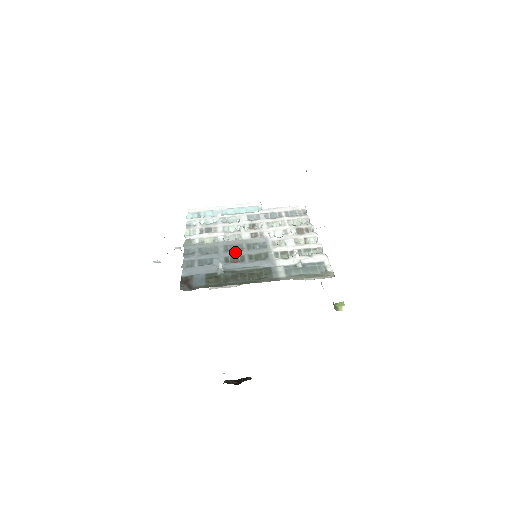
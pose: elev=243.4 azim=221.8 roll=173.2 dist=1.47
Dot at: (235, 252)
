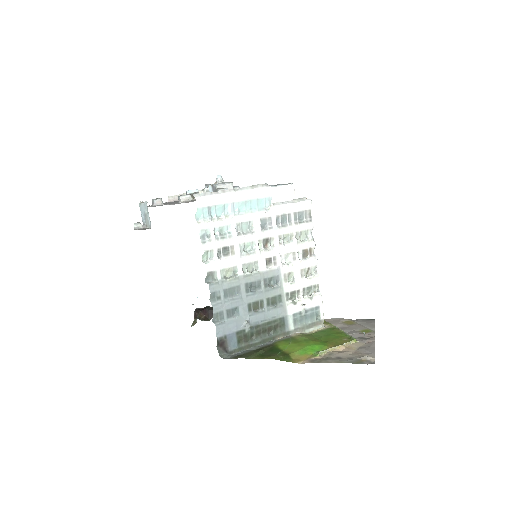
Dot at: (256, 296)
